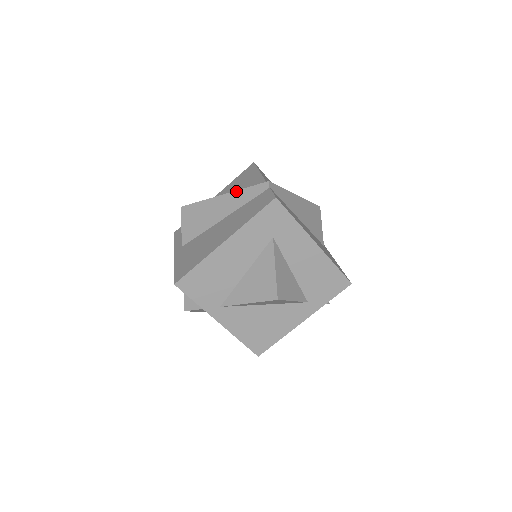
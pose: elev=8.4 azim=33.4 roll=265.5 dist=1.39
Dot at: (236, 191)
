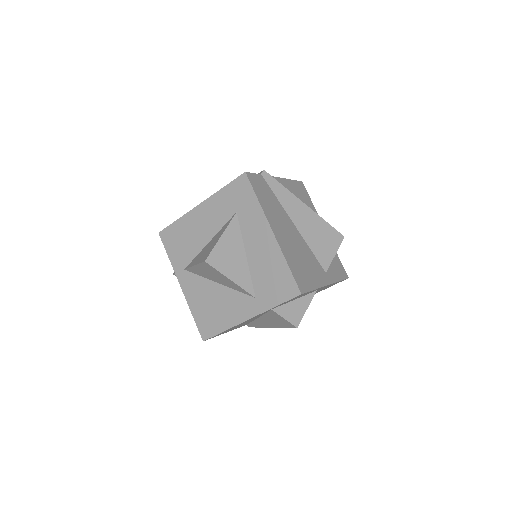
Dot at: occluded
